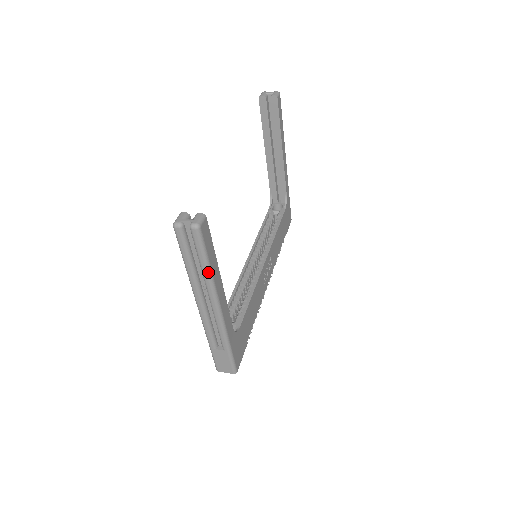
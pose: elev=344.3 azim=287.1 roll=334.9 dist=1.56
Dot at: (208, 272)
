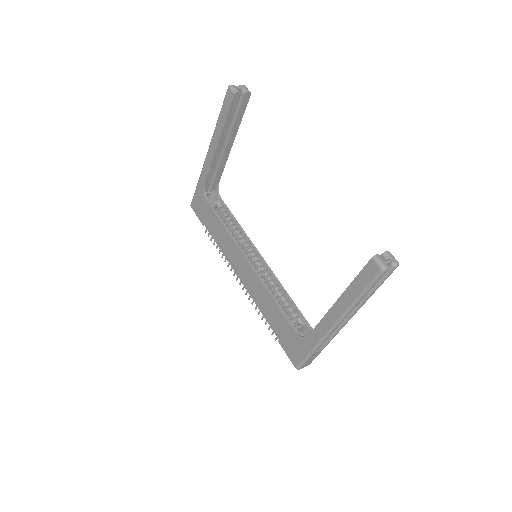
Dot at: occluded
